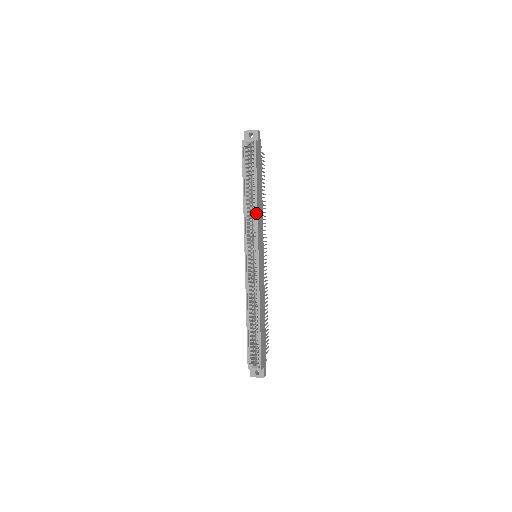
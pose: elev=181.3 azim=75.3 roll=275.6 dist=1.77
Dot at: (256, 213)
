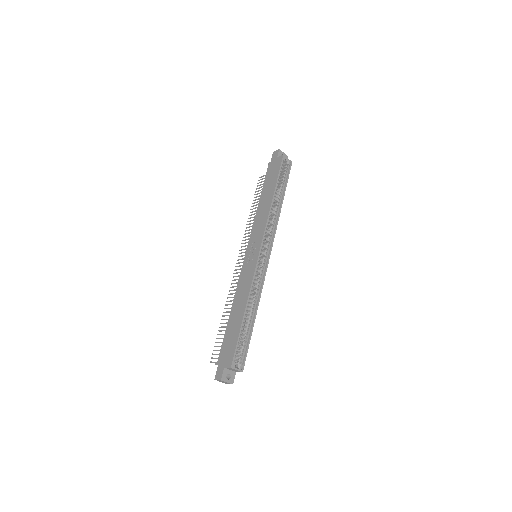
Dot at: (278, 218)
